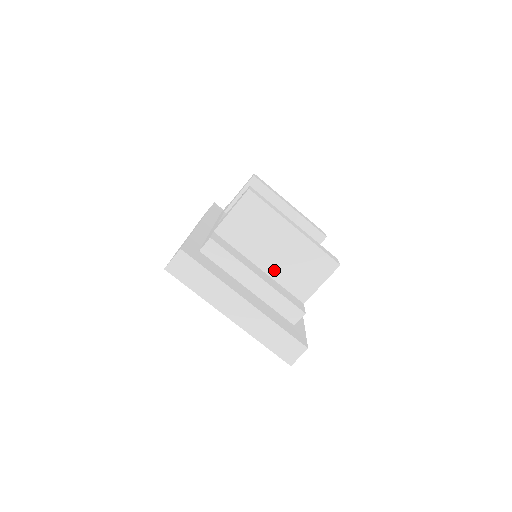
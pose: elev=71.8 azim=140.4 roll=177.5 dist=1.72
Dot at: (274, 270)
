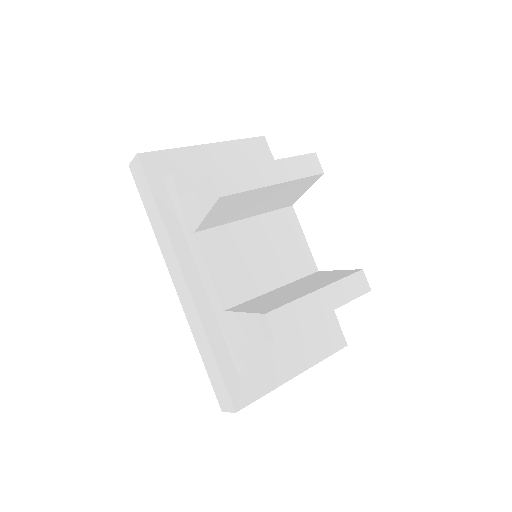
Dot at: occluded
